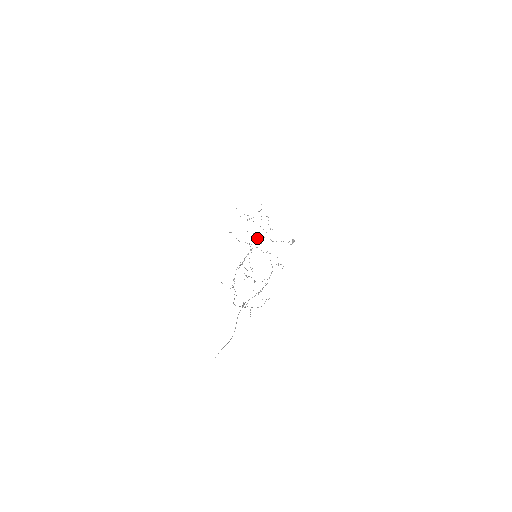
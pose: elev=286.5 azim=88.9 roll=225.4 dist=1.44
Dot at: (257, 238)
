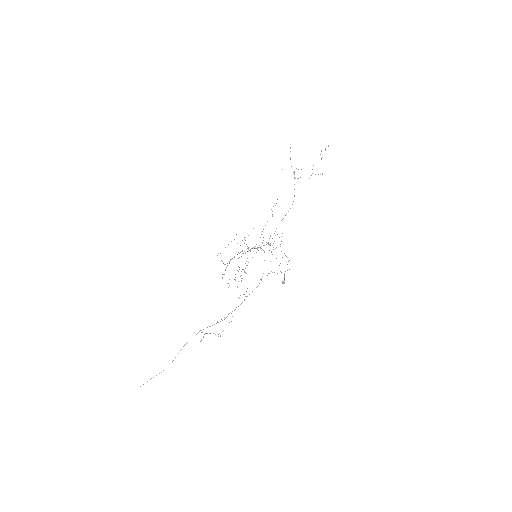
Dot at: occluded
